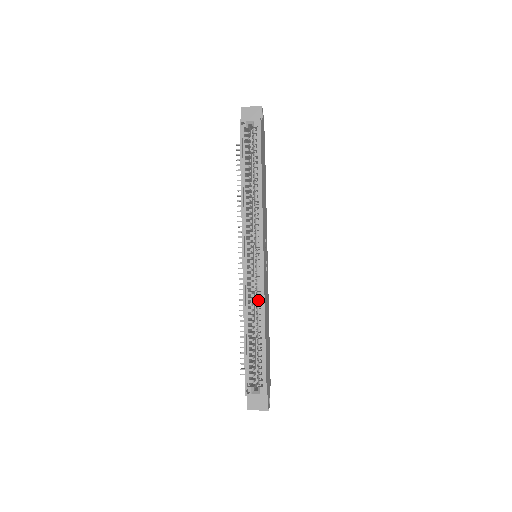
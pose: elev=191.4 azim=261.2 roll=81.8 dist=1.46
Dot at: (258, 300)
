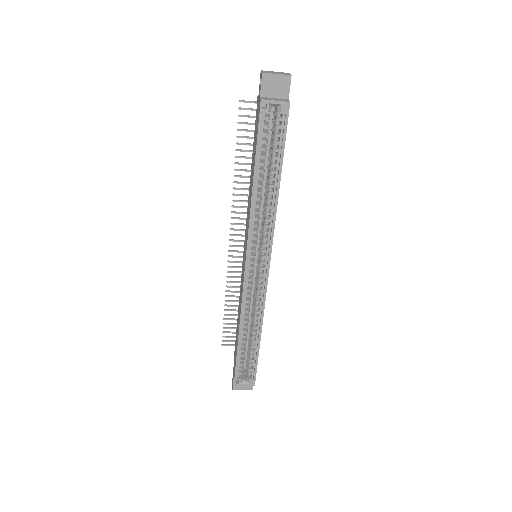
Dot at: (256, 308)
